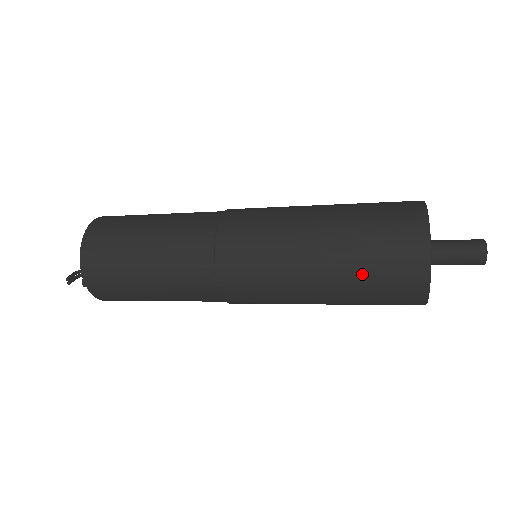
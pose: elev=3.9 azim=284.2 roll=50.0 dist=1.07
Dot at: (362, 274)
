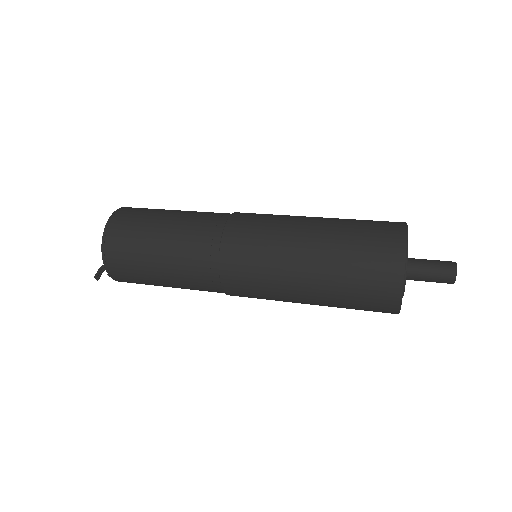
Dot at: (344, 299)
